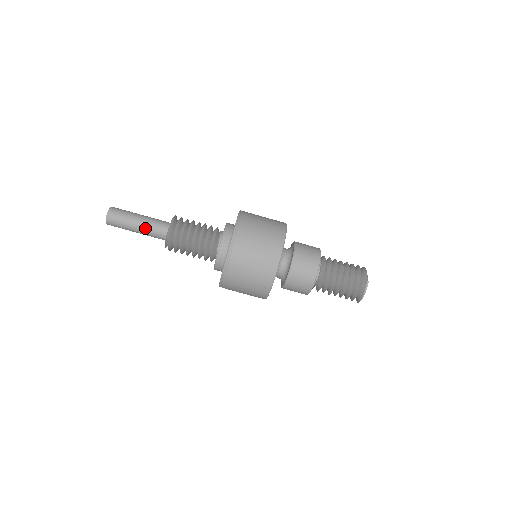
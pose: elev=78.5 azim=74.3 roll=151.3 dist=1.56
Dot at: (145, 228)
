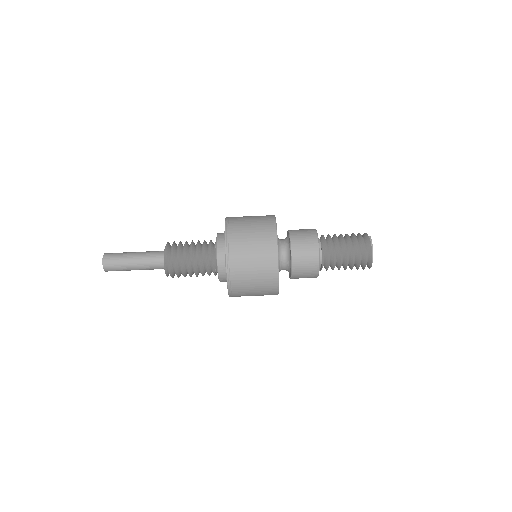
Dot at: (142, 258)
